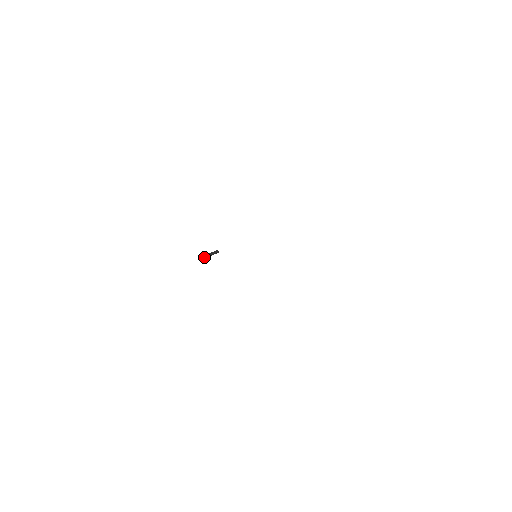
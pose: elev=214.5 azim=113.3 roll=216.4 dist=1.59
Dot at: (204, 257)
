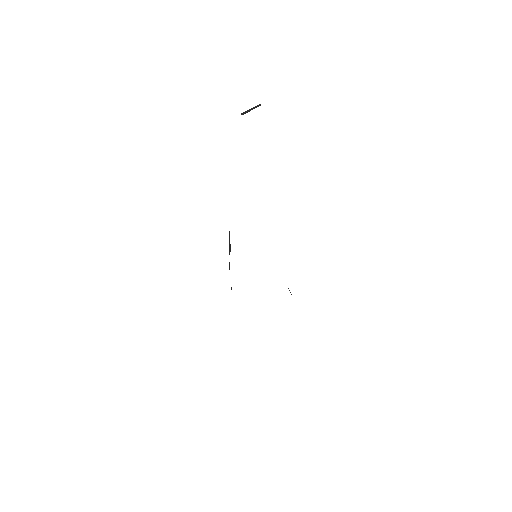
Dot at: (243, 114)
